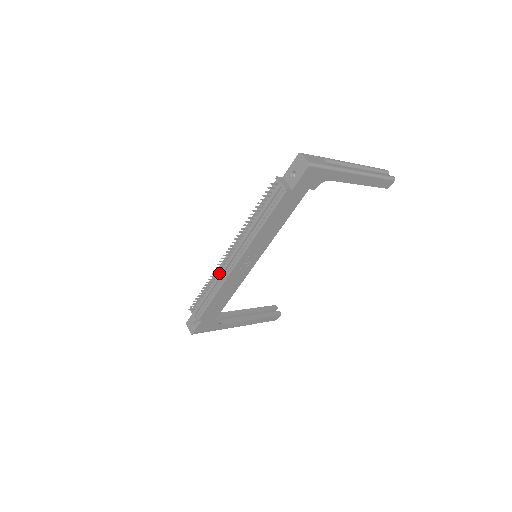
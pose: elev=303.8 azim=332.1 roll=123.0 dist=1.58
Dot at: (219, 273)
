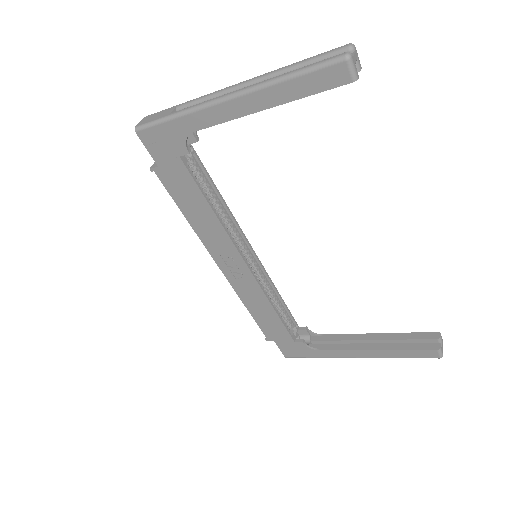
Dot at: occluded
